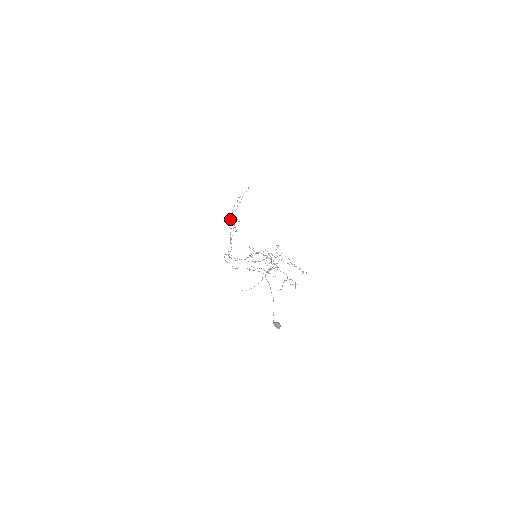
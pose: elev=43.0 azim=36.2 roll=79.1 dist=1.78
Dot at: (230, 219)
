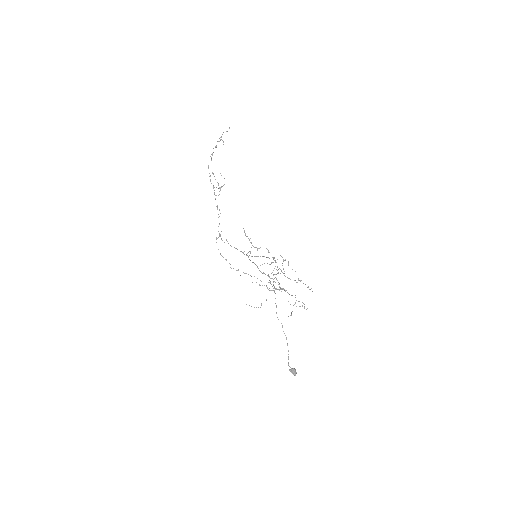
Dot at: (212, 173)
